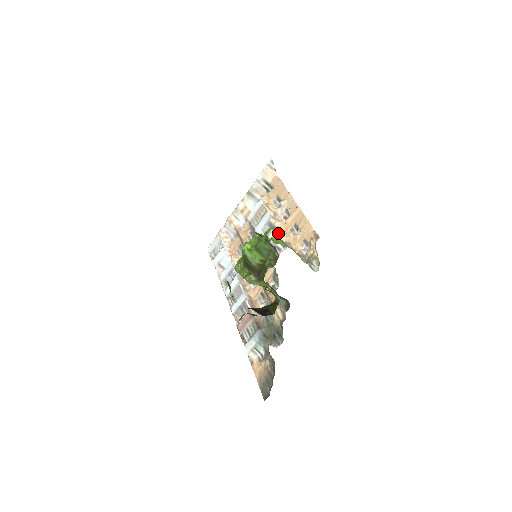
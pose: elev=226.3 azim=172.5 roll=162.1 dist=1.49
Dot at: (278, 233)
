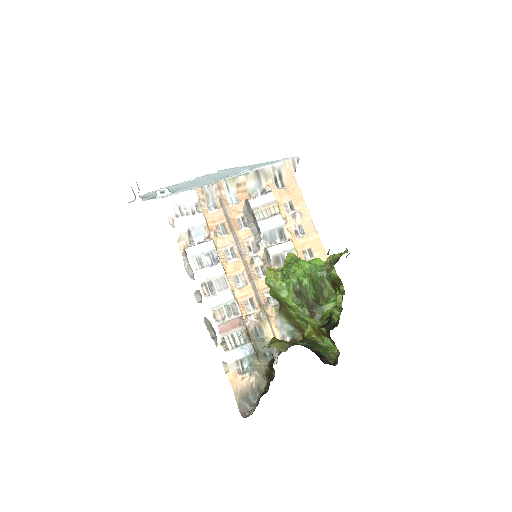
Dot at: (294, 249)
